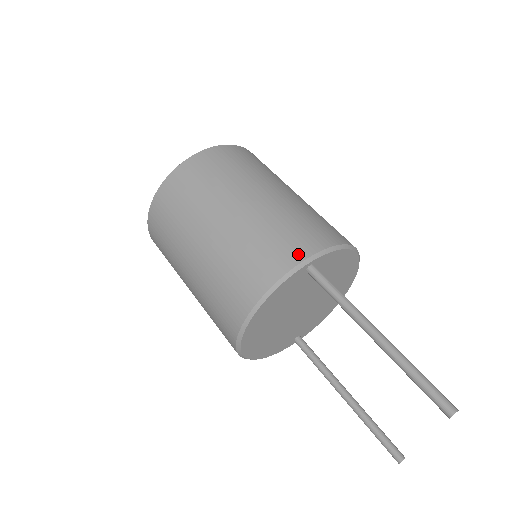
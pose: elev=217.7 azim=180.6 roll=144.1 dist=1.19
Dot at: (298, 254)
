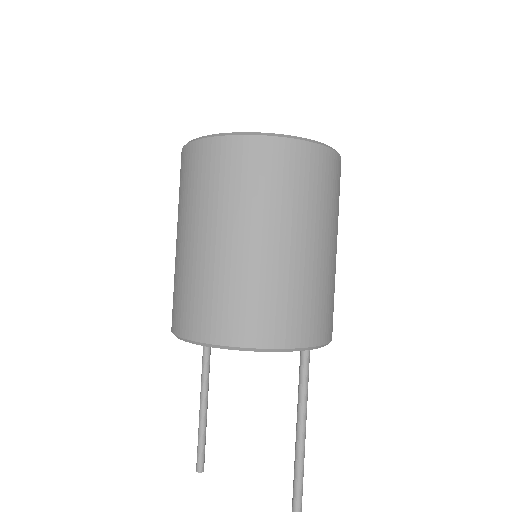
Dot at: (313, 337)
